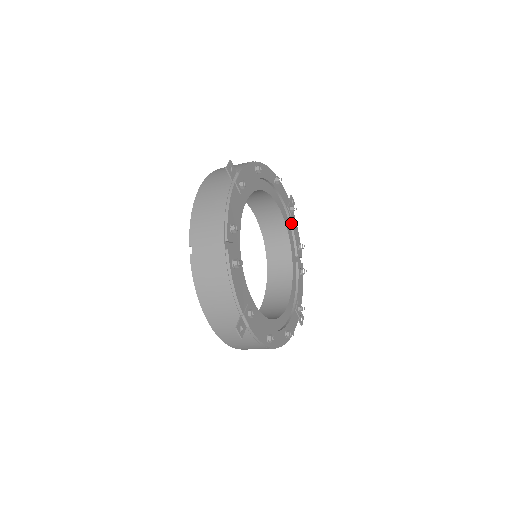
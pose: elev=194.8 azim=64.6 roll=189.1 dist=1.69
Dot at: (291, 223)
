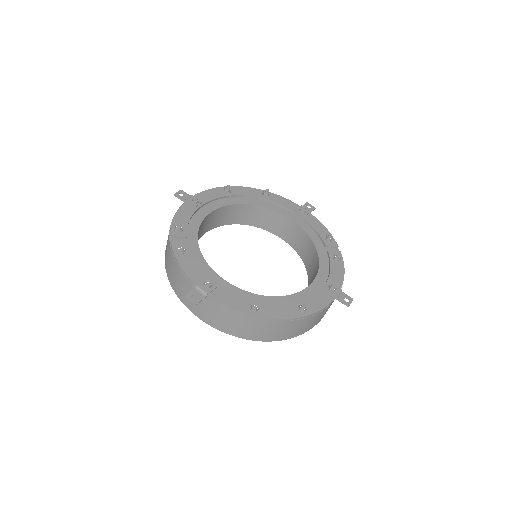
Dot at: (307, 222)
